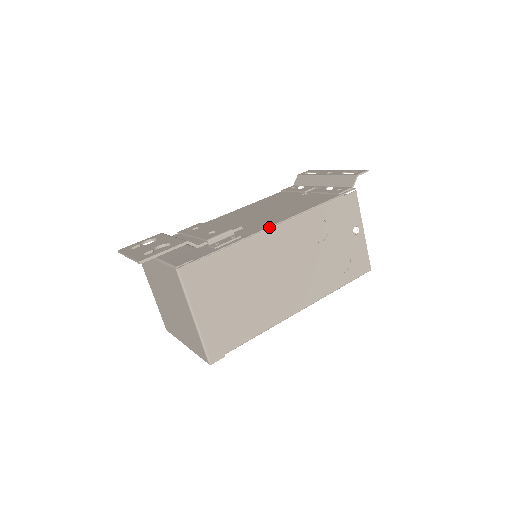
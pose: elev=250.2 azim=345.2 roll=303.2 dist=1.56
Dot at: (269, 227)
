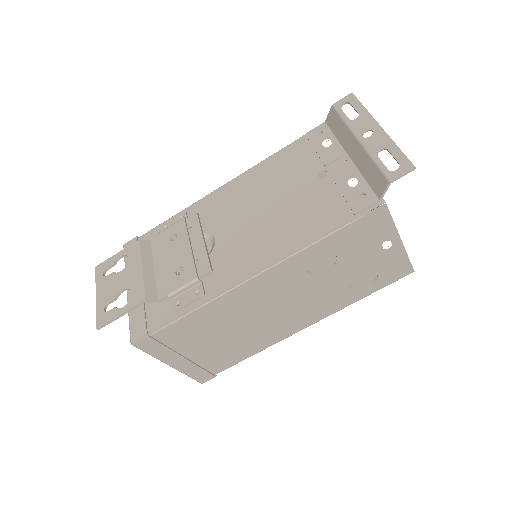
Dot at: (240, 283)
